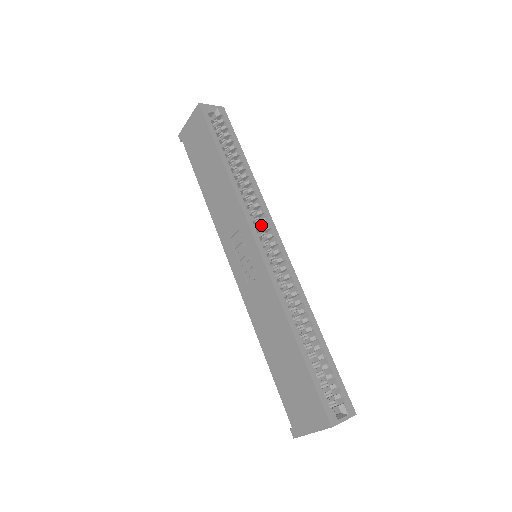
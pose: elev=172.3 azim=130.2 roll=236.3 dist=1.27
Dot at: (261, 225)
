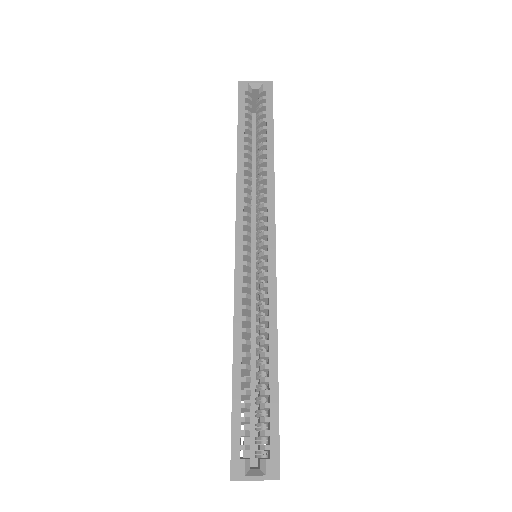
Dot at: (262, 220)
